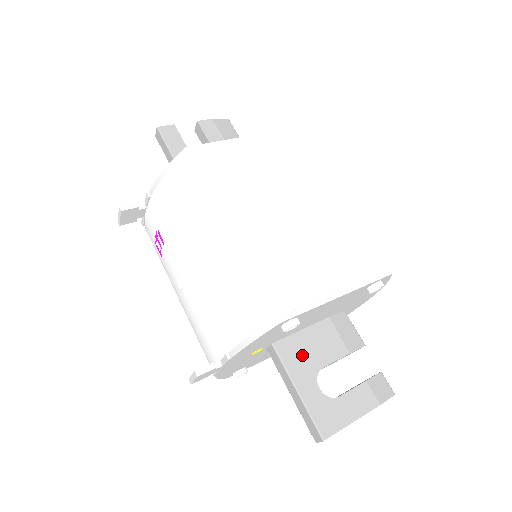
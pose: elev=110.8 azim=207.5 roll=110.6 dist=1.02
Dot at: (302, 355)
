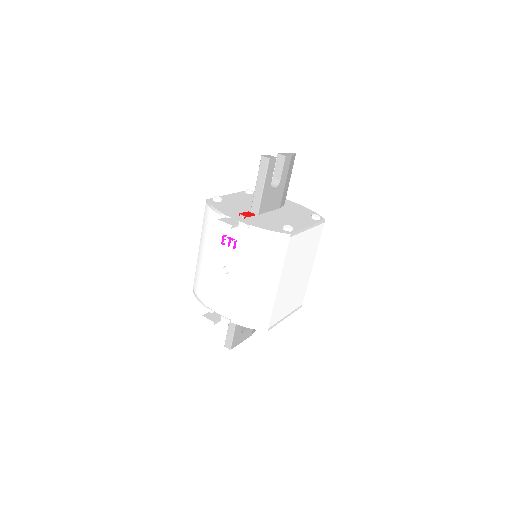
Dot at: occluded
